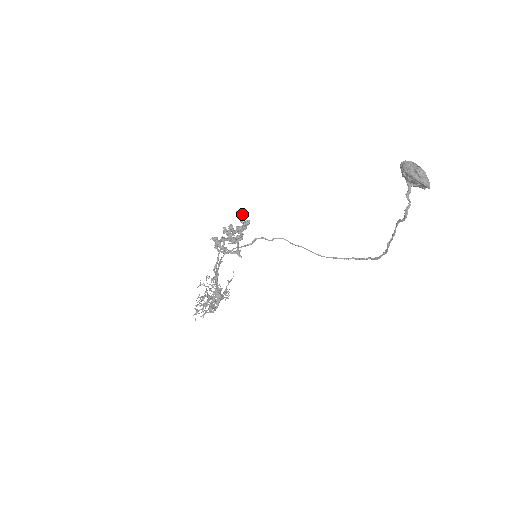
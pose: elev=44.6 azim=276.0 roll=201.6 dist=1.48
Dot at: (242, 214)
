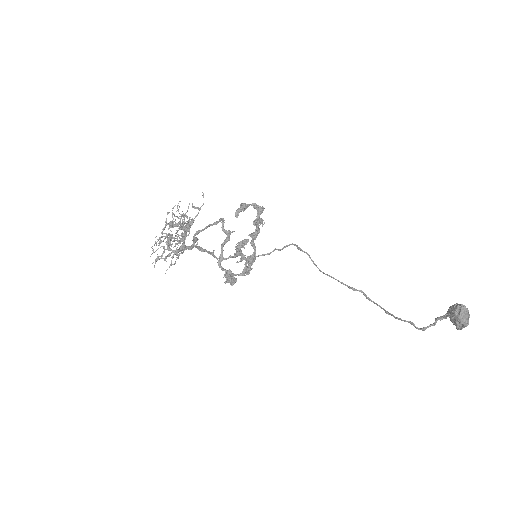
Dot at: (263, 220)
